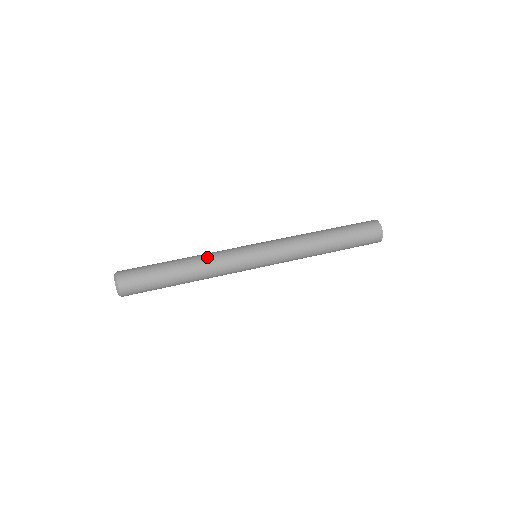
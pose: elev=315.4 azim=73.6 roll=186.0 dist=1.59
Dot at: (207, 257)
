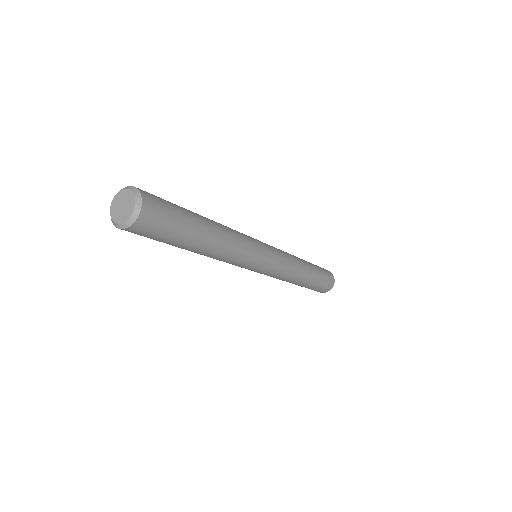
Dot at: (226, 226)
